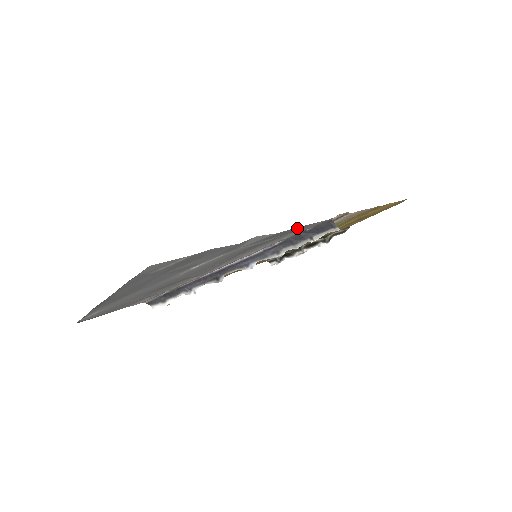
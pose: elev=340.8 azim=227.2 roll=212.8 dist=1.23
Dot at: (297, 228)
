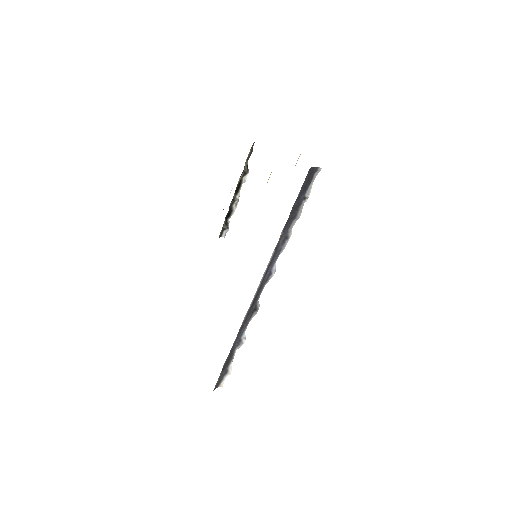
Dot at: occluded
